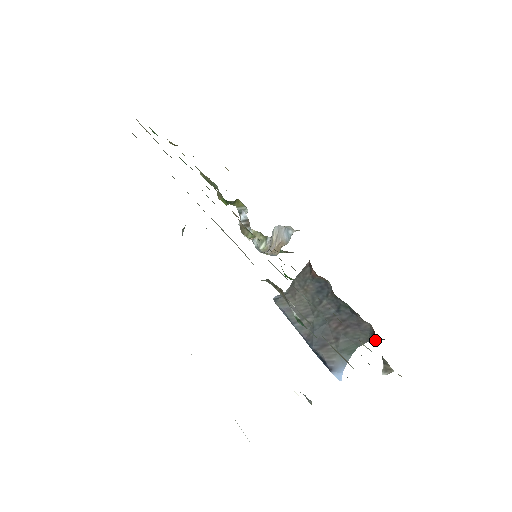
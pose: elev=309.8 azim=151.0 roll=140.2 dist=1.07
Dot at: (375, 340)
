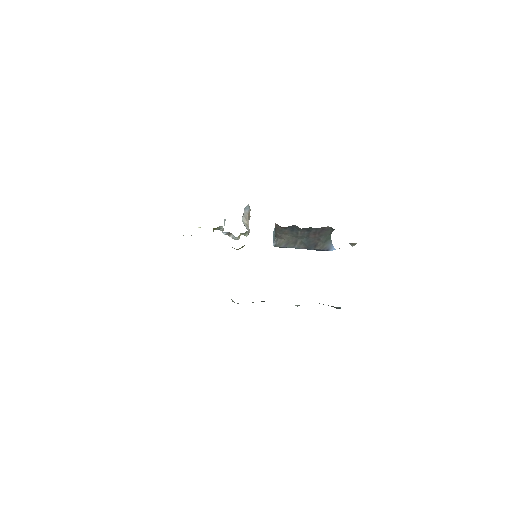
Dot at: occluded
